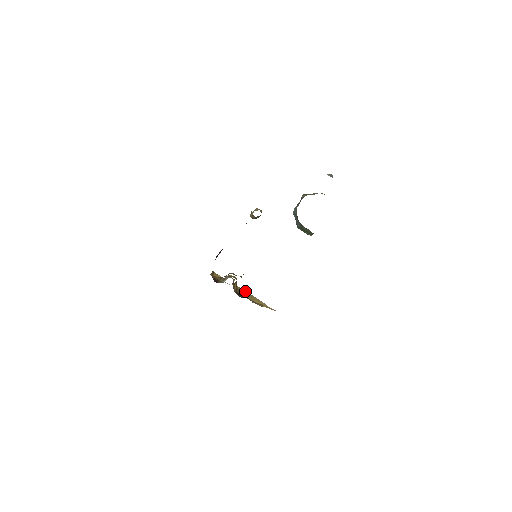
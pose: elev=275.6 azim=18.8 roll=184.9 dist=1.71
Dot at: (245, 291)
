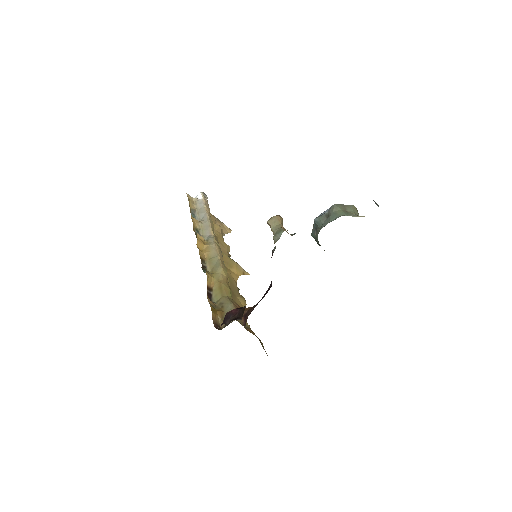
Dot at: (225, 255)
